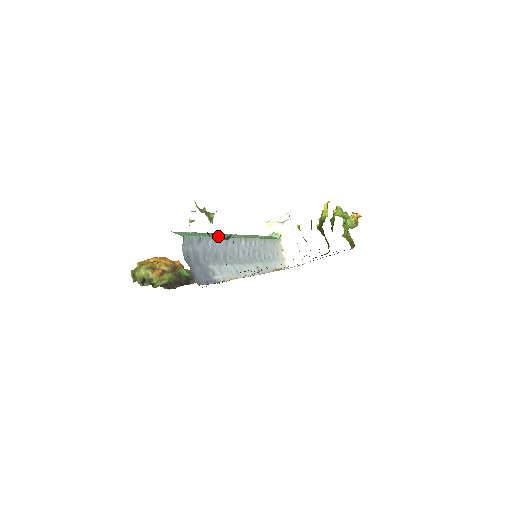
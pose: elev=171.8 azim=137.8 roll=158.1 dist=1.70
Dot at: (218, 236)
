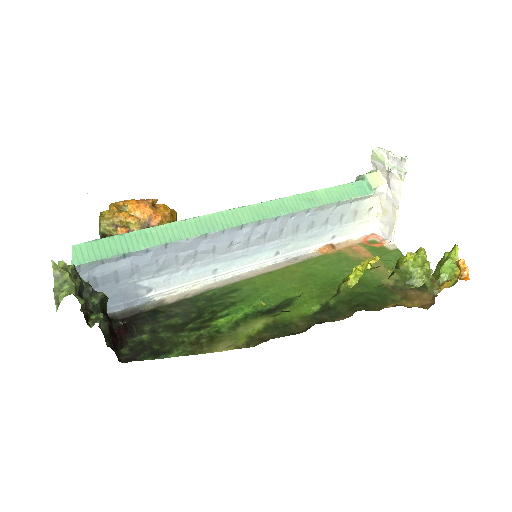
Dot at: (178, 236)
